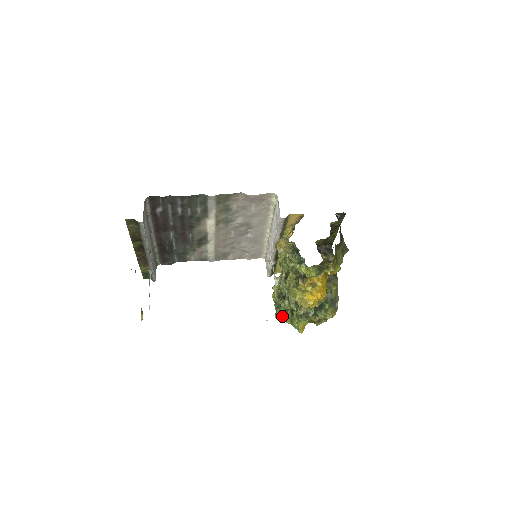
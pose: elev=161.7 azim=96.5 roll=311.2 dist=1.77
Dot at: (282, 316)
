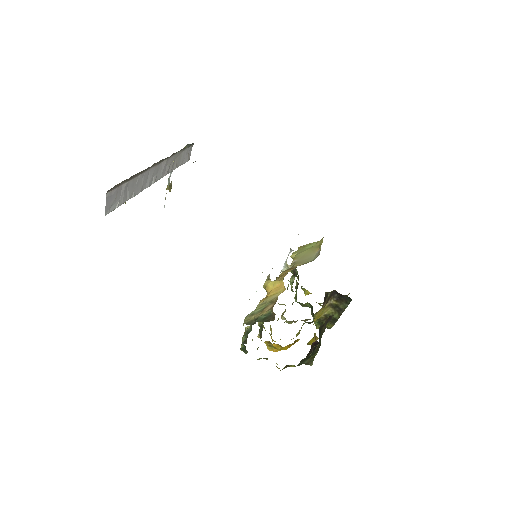
Dot at: occluded
